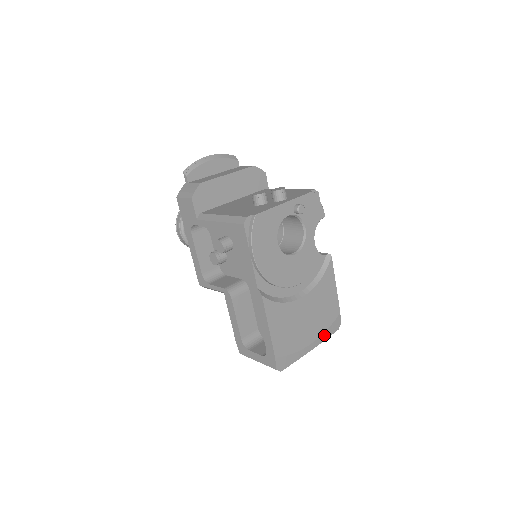
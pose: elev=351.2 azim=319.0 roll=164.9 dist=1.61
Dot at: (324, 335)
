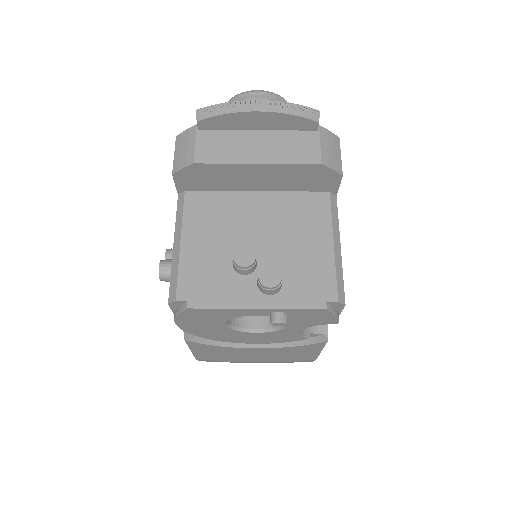
Dot at: (280, 362)
